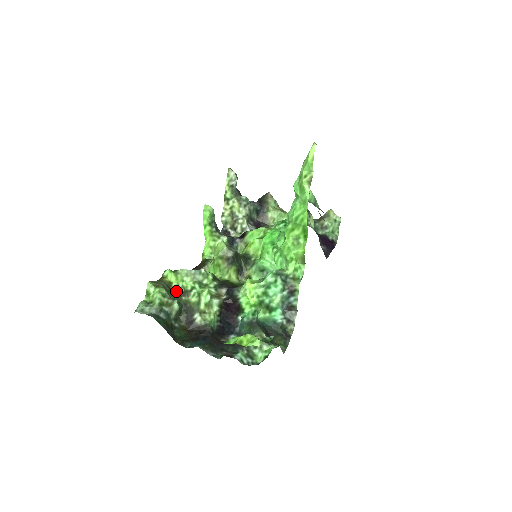
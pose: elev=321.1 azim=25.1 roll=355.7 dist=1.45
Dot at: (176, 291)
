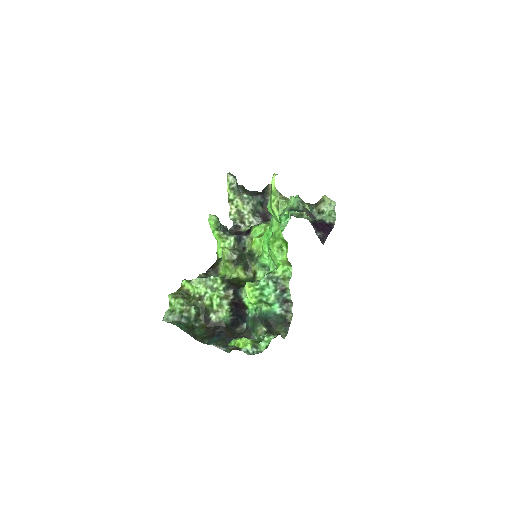
Dot at: (193, 297)
